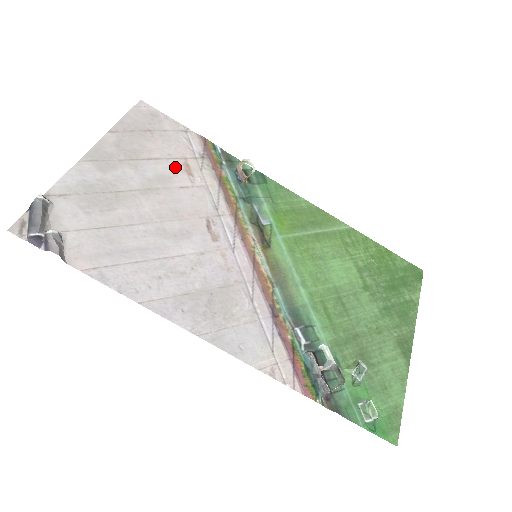
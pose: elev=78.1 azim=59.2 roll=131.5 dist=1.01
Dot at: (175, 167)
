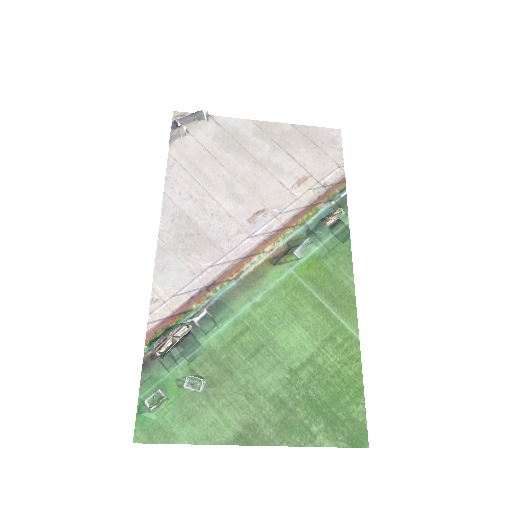
Dot at: (296, 172)
